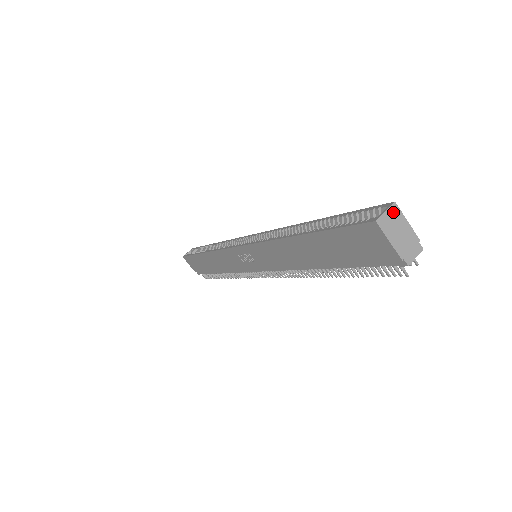
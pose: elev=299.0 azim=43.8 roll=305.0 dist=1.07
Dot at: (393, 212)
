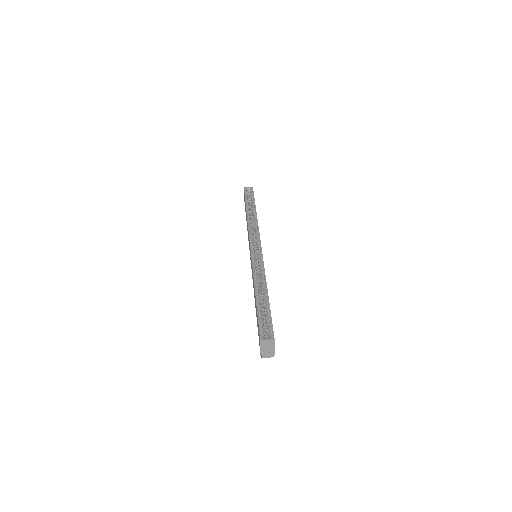
Dot at: (271, 342)
